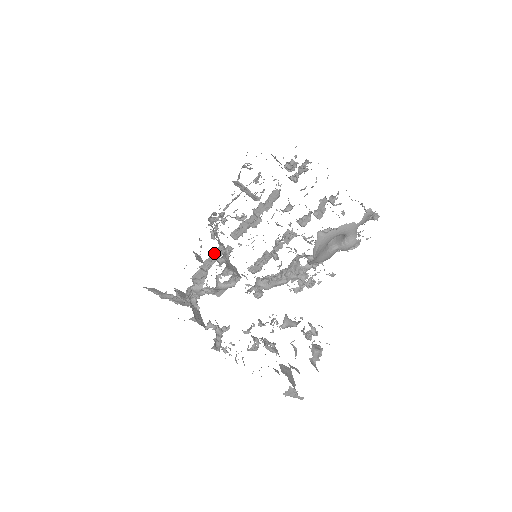
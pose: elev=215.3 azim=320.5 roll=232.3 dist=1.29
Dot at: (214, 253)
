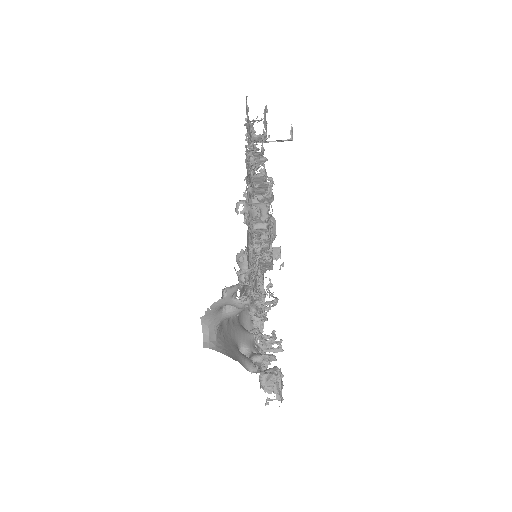
Dot at: occluded
